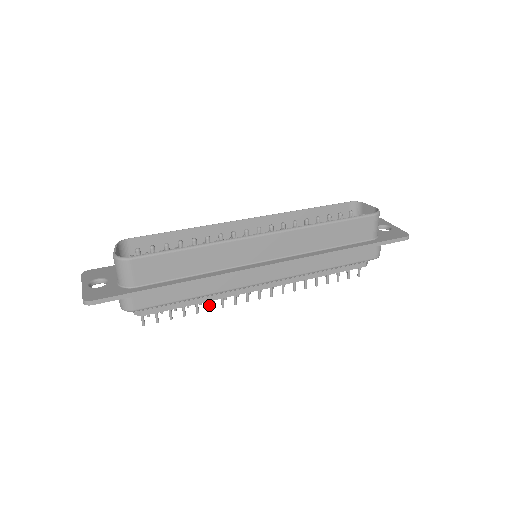
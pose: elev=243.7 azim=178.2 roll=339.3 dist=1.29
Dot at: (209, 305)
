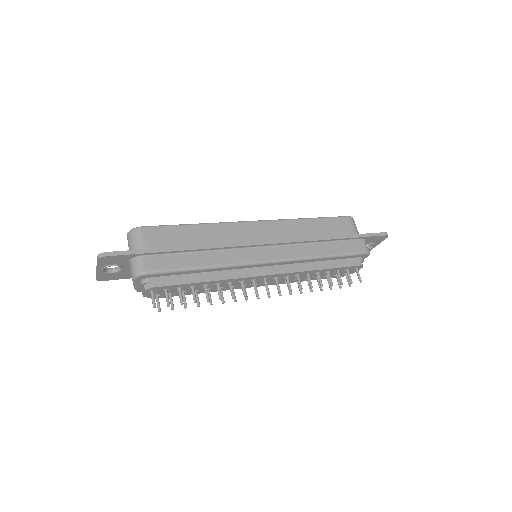
Dot at: (219, 293)
